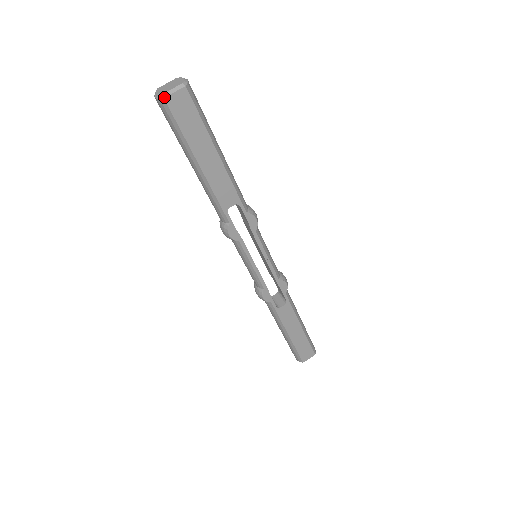
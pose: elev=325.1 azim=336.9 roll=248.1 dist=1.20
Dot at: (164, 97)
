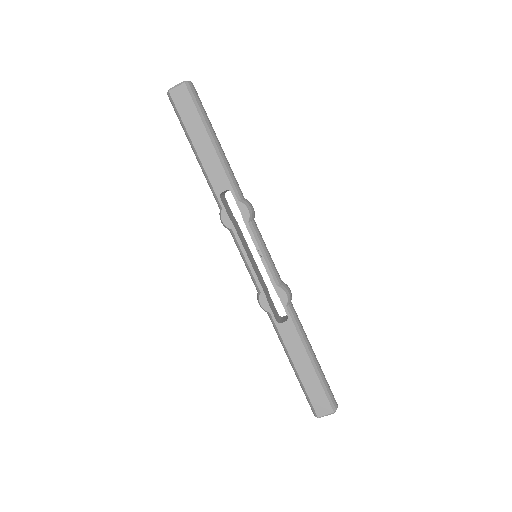
Dot at: (169, 90)
